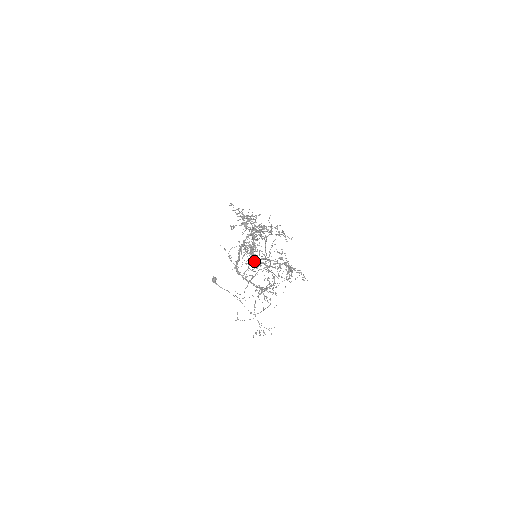
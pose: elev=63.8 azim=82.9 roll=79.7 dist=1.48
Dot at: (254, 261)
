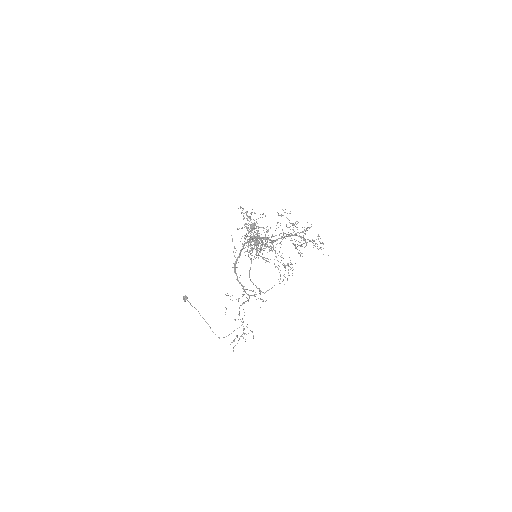
Dot at: occluded
